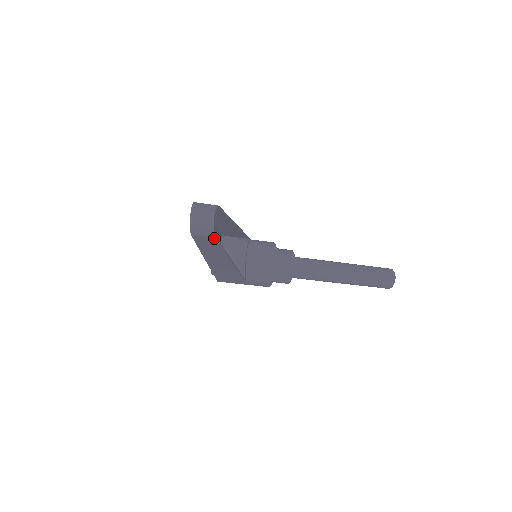
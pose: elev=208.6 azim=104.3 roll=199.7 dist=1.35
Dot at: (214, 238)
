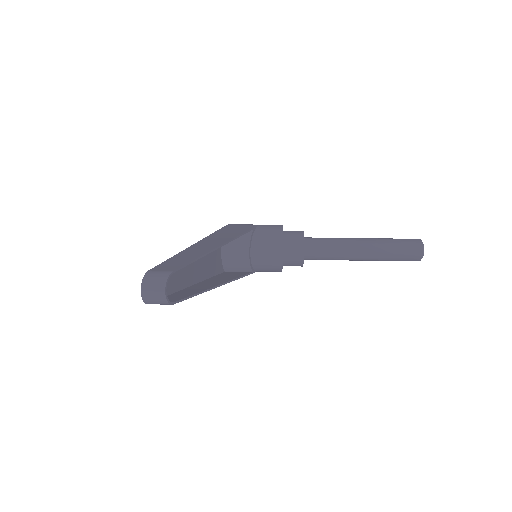
Dot at: (172, 304)
